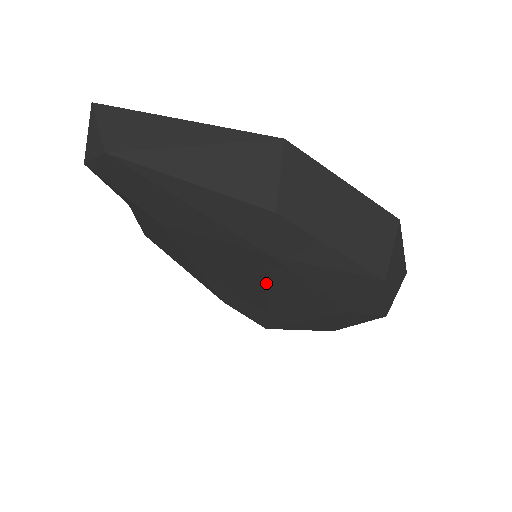
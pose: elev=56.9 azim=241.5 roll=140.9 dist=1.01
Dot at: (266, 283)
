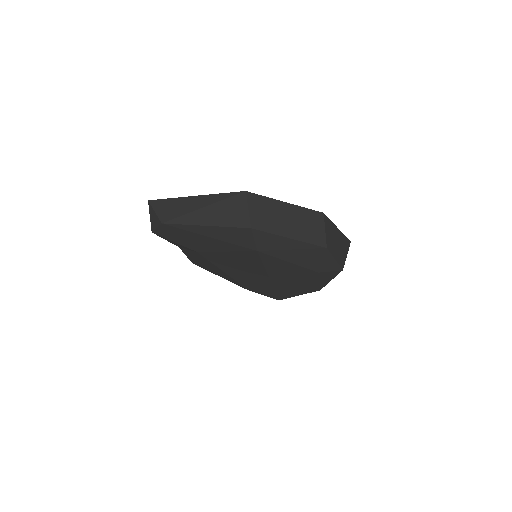
Dot at: (263, 268)
